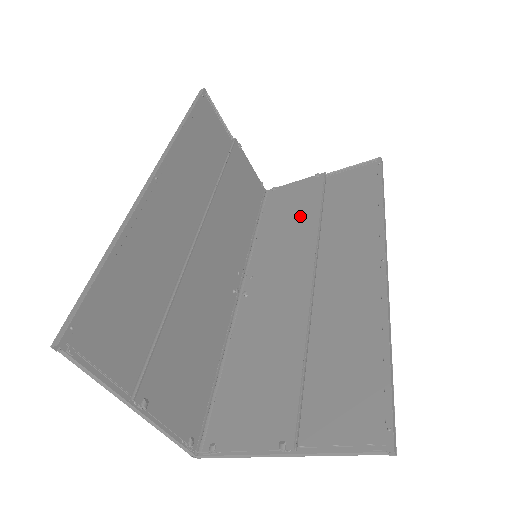
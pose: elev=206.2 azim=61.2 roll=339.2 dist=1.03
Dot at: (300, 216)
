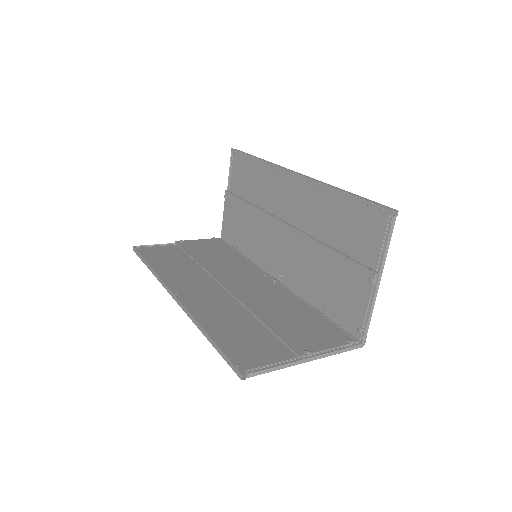
Dot at: (246, 219)
